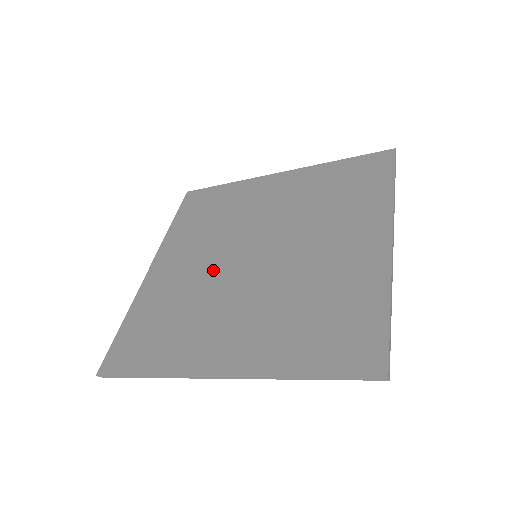
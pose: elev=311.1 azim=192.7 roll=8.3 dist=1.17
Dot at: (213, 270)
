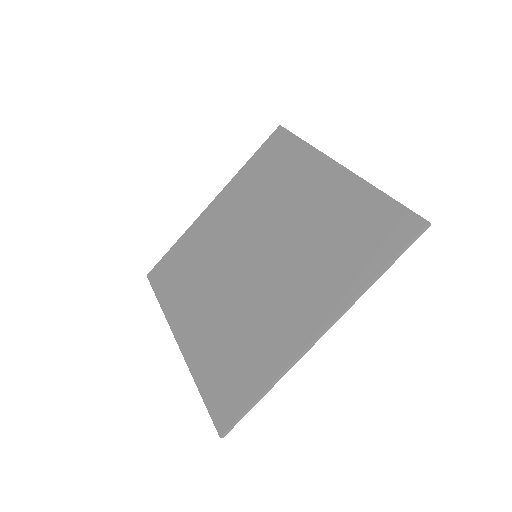
Dot at: (230, 245)
